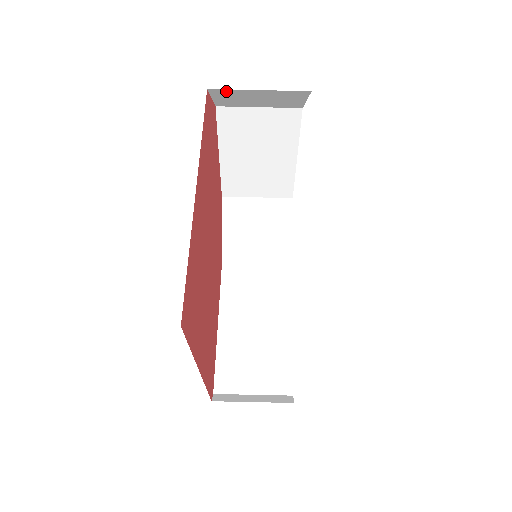
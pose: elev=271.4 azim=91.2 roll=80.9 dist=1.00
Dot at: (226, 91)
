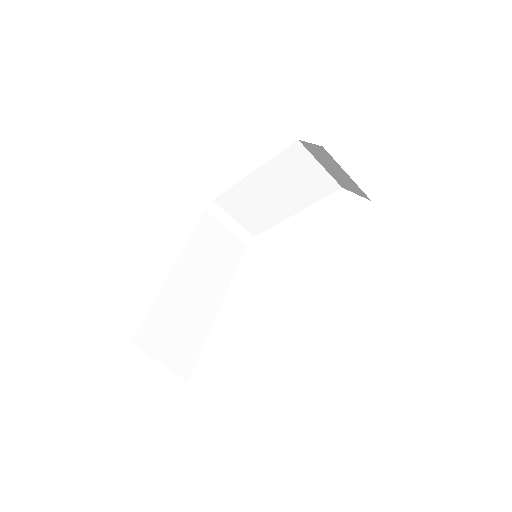
Dot at: occluded
